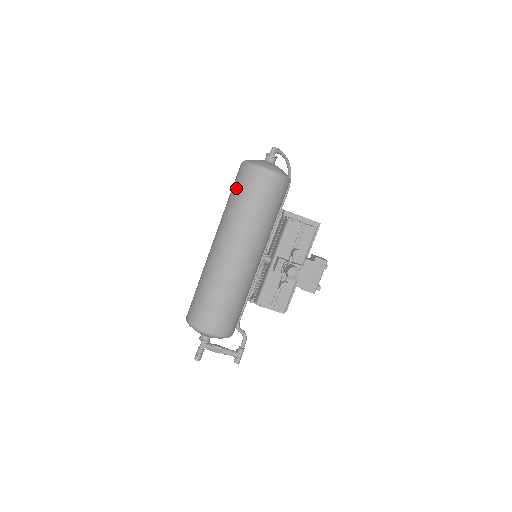
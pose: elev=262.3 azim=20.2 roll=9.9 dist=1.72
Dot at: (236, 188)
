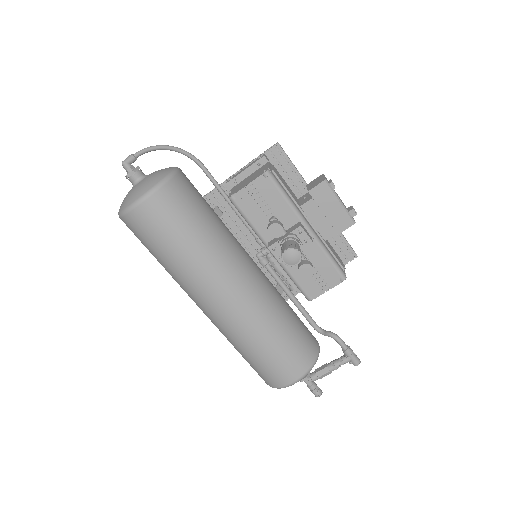
Dot at: occluded
